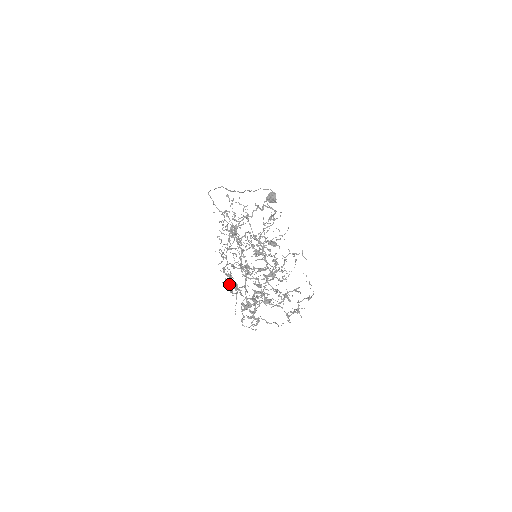
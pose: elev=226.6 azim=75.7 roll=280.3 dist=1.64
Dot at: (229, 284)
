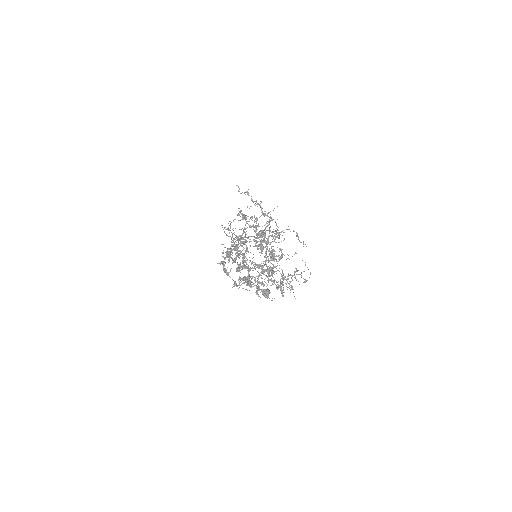
Dot at: (229, 248)
